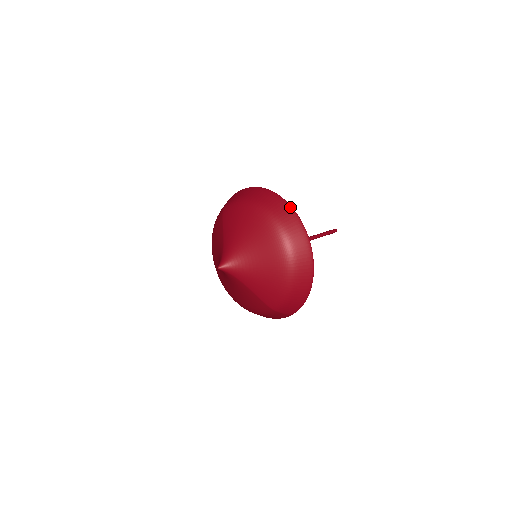
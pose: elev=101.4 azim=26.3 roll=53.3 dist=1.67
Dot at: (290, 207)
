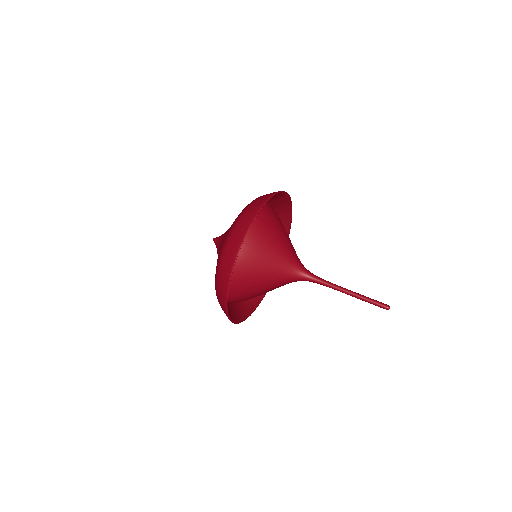
Dot at: (252, 220)
